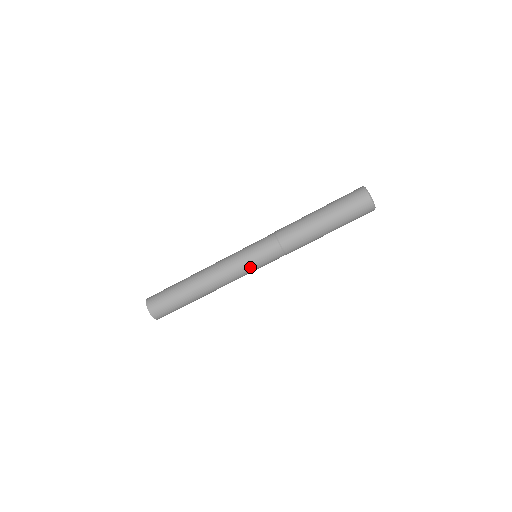
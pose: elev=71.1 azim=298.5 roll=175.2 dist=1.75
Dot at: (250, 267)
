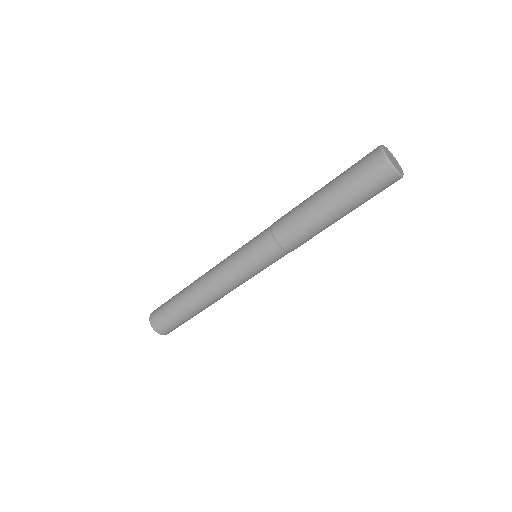
Dot at: occluded
